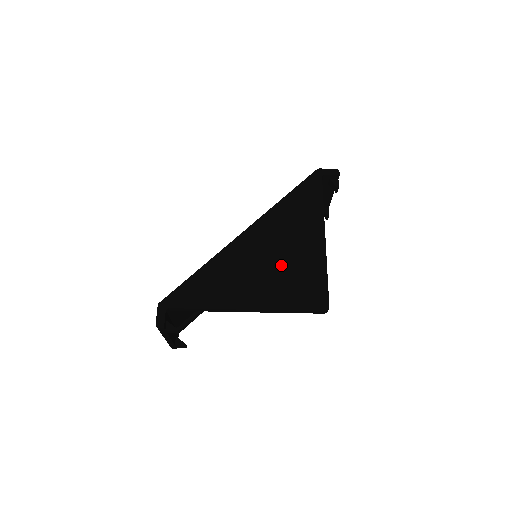
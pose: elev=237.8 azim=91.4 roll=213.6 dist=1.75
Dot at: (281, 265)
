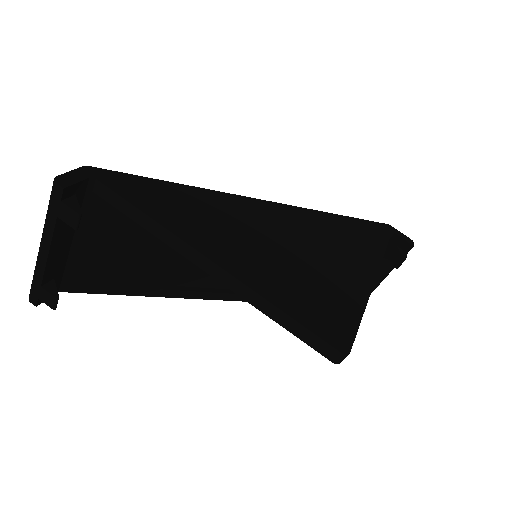
Dot at: (299, 259)
